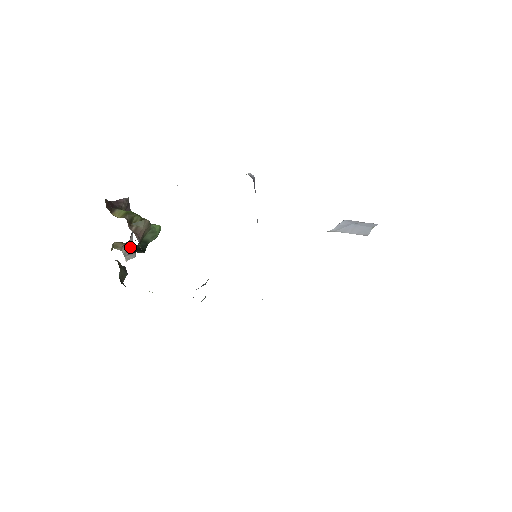
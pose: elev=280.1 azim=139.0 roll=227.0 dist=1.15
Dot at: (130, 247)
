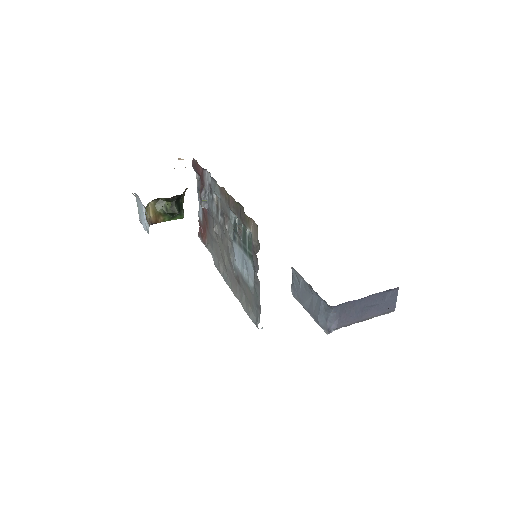
Dot at: occluded
